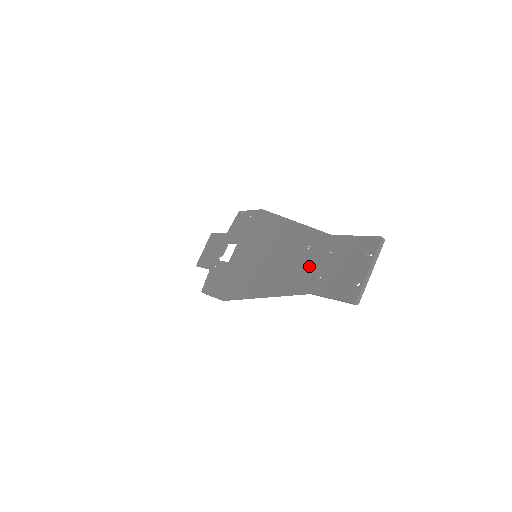
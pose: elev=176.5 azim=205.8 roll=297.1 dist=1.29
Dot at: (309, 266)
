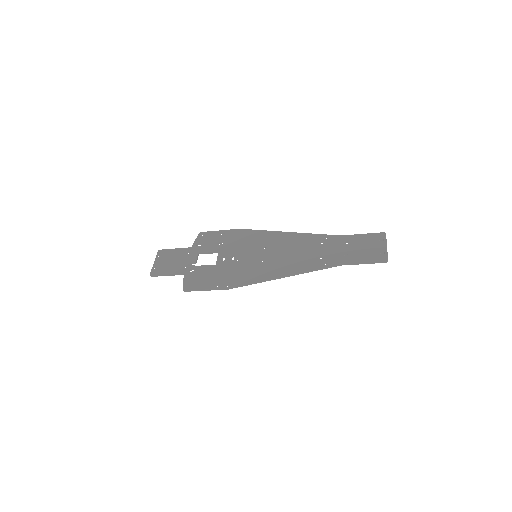
Dot at: (332, 252)
